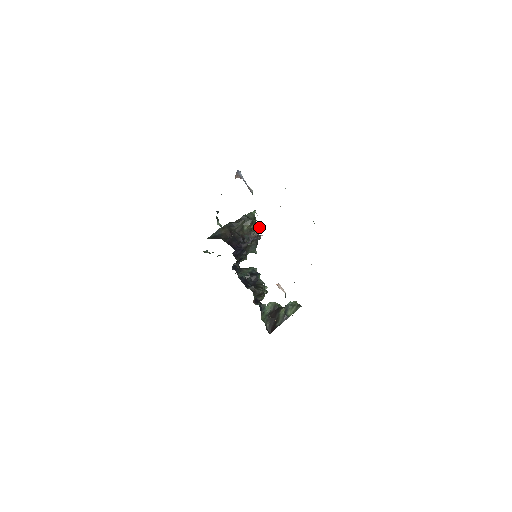
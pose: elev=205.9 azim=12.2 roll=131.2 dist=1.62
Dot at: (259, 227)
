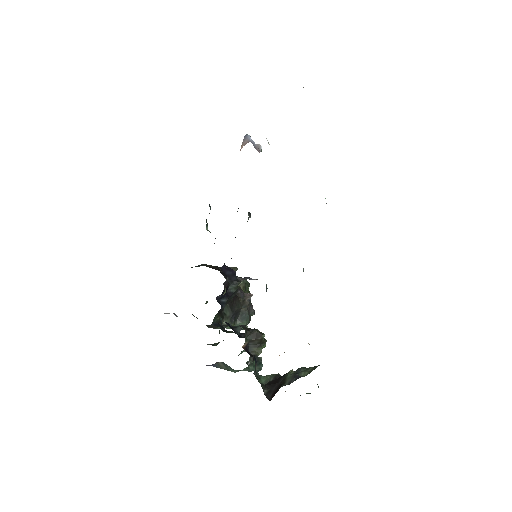
Dot at: occluded
